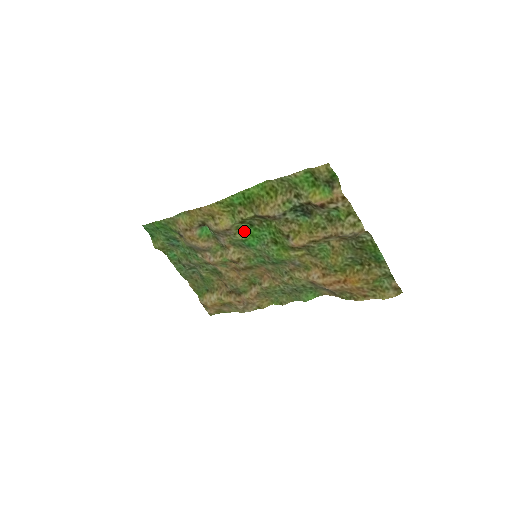
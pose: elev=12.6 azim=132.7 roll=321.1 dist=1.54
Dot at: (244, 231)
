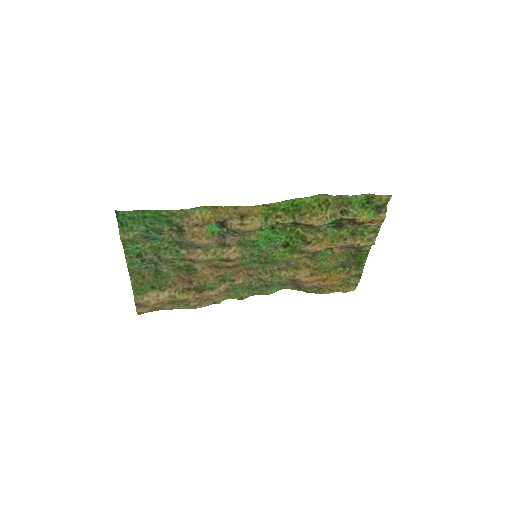
Dot at: (261, 232)
